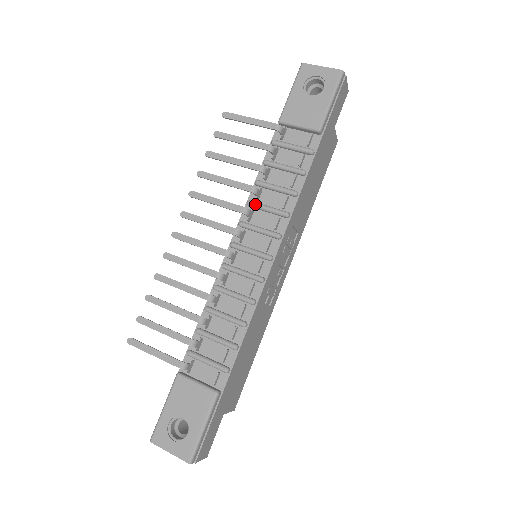
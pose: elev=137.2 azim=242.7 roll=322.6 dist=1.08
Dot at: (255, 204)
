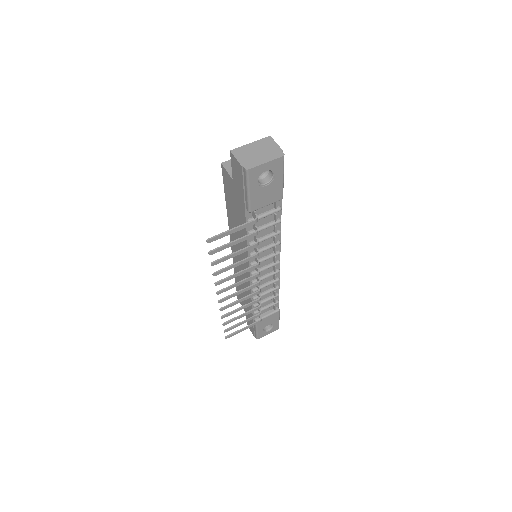
Dot at: occluded
